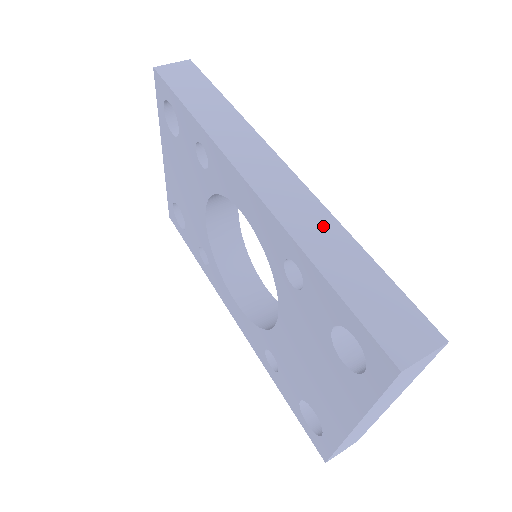
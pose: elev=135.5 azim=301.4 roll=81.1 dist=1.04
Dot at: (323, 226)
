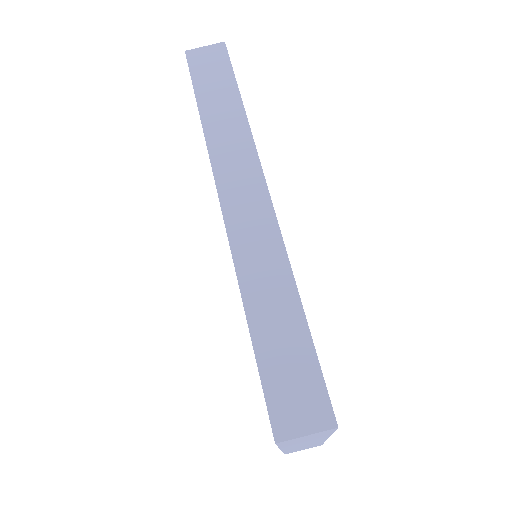
Dot at: (273, 269)
